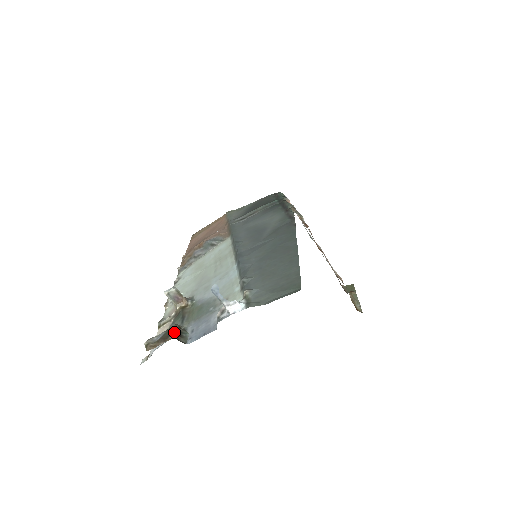
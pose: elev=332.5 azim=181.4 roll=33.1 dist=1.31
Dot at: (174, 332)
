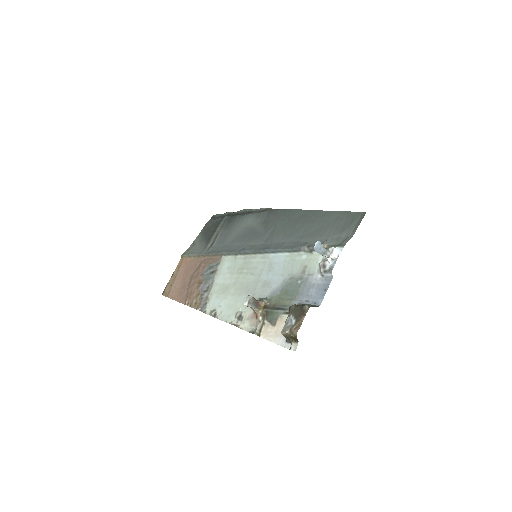
Dot at: (302, 306)
